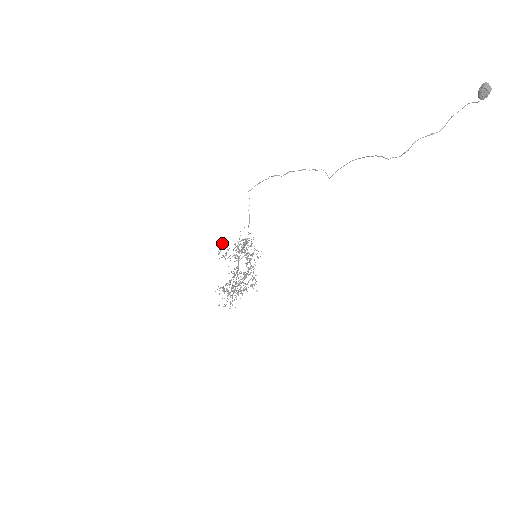
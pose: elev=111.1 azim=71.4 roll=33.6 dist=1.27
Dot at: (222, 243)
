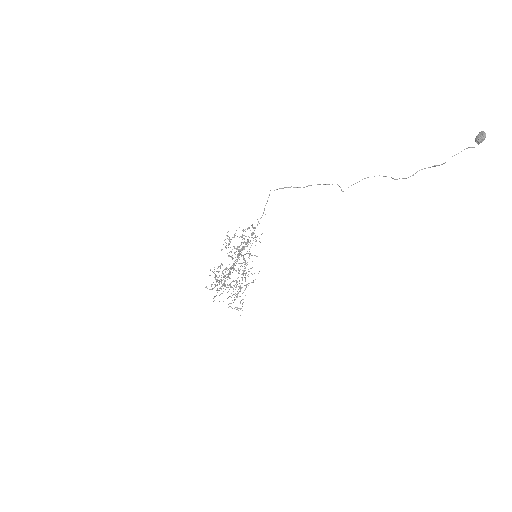
Dot at: (229, 239)
